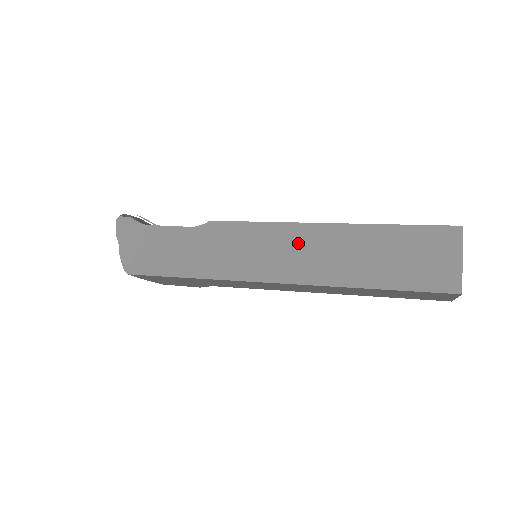
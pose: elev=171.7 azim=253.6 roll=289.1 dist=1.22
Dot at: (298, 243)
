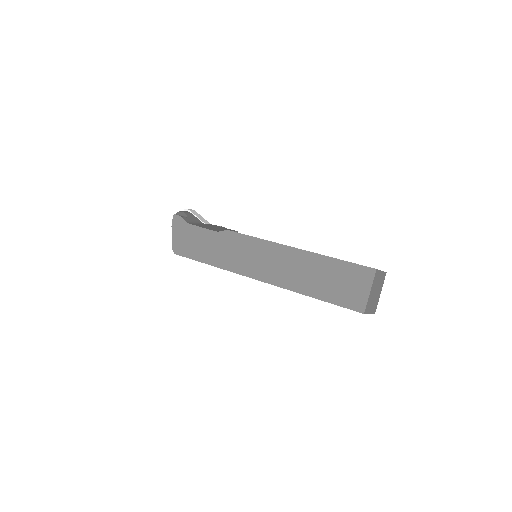
Dot at: (275, 257)
